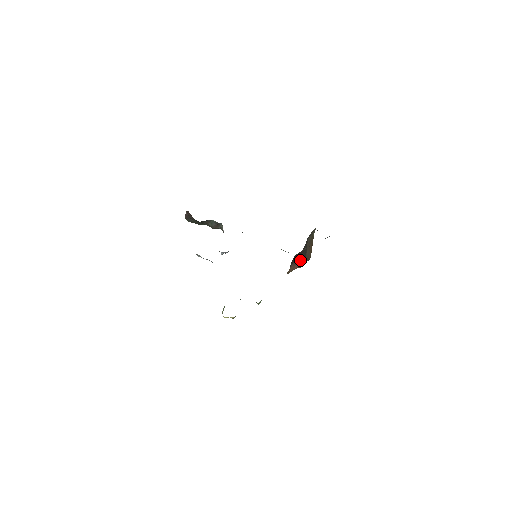
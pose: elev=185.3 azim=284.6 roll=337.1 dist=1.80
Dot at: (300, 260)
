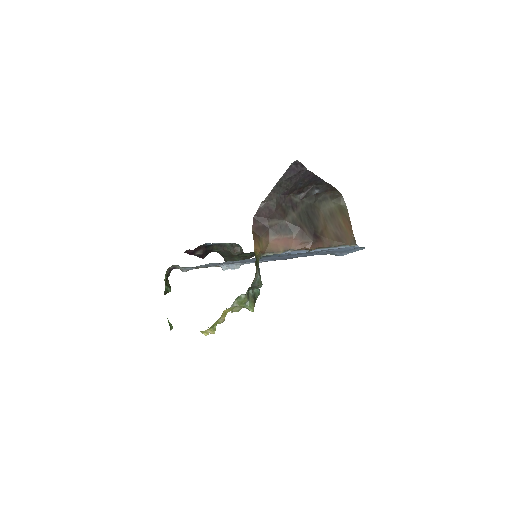
Dot at: (298, 234)
